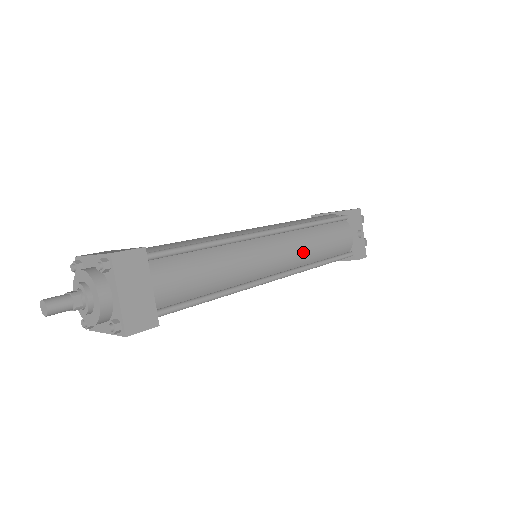
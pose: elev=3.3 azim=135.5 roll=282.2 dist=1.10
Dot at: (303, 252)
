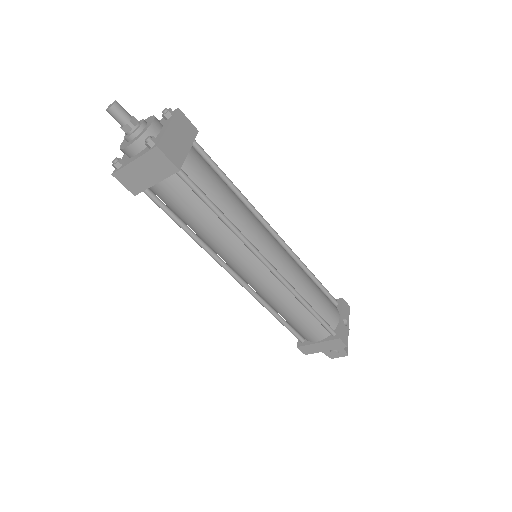
Dot at: (297, 275)
